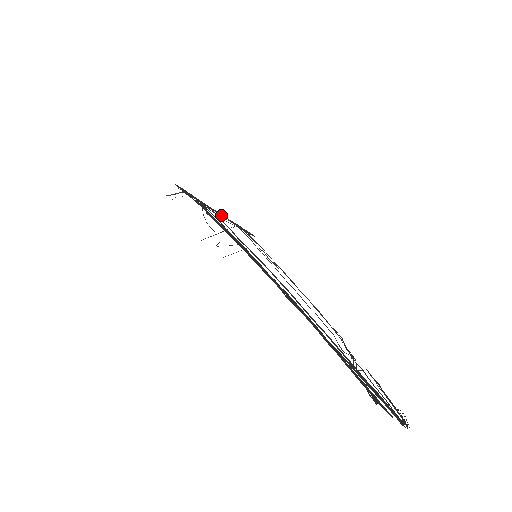
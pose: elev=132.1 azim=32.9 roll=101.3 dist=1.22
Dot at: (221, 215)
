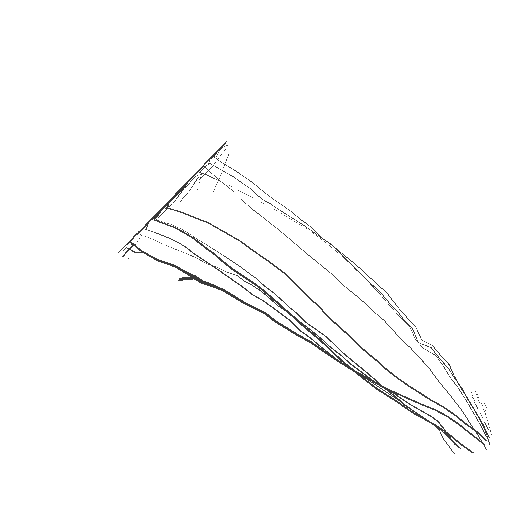
Dot at: (181, 189)
